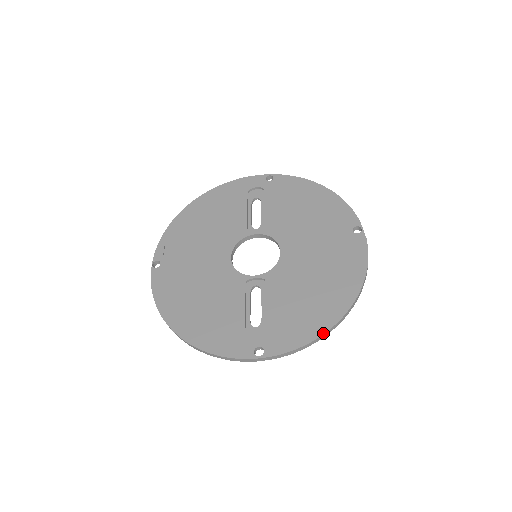
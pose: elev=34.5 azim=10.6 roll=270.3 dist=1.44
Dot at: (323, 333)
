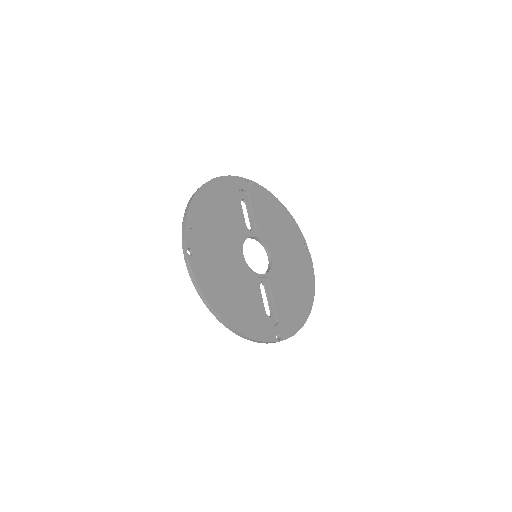
Dot at: (305, 322)
